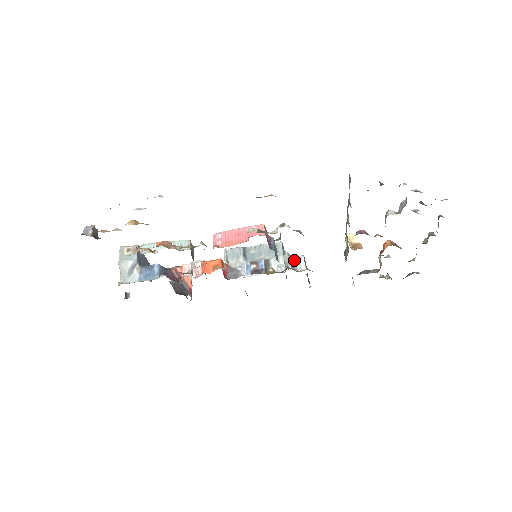
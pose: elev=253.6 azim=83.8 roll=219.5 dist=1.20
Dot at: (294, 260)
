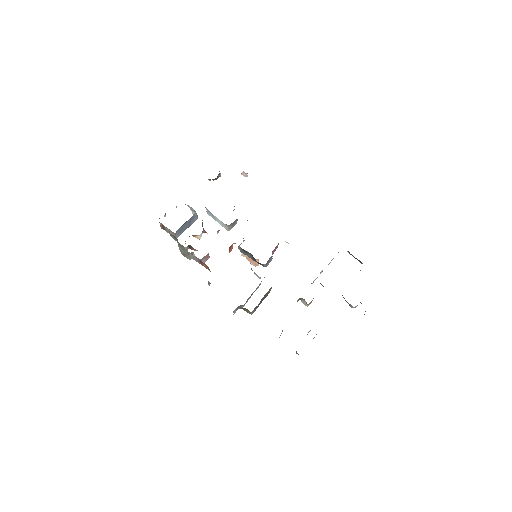
Dot at: occluded
